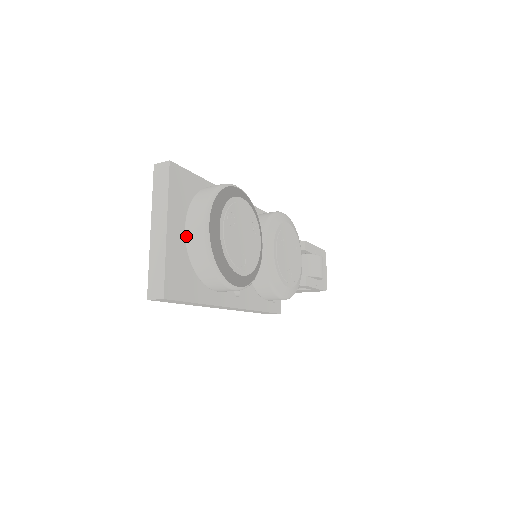
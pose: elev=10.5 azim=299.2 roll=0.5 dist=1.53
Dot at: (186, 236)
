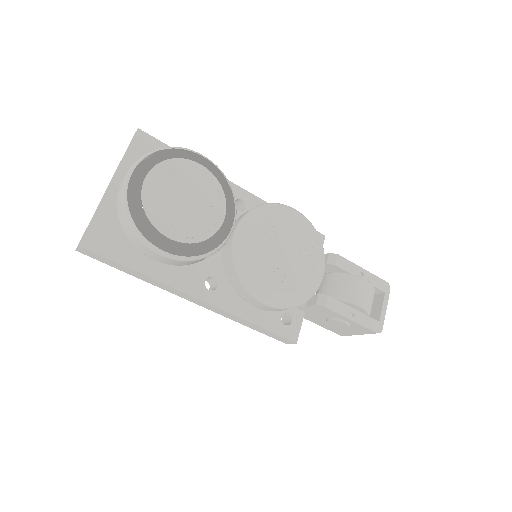
Dot at: (119, 189)
